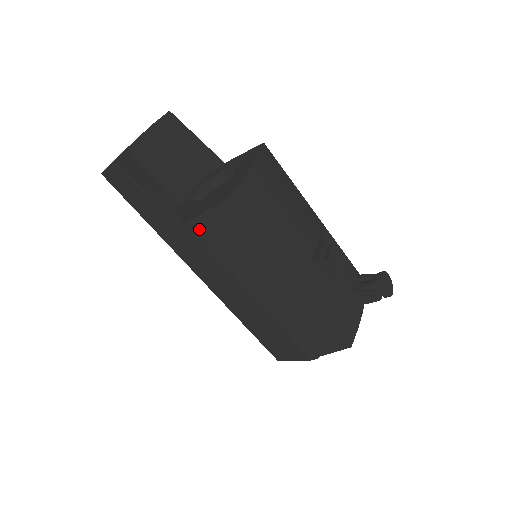
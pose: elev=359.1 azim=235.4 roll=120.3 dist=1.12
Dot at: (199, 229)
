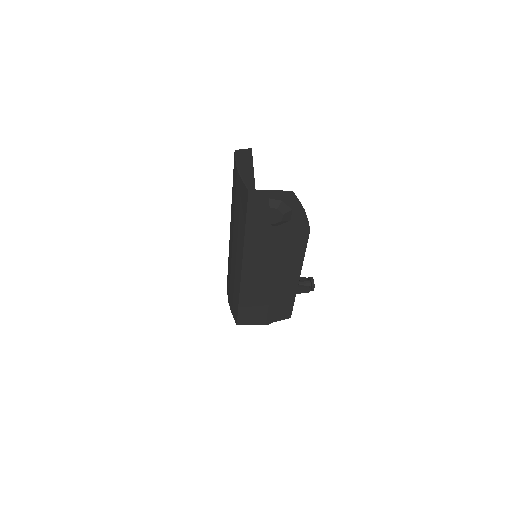
Dot at: (280, 241)
